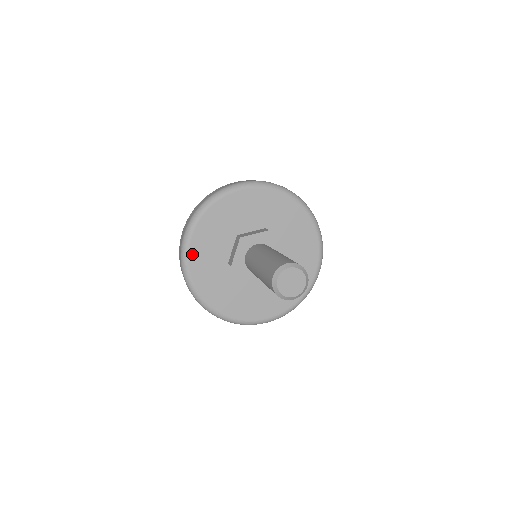
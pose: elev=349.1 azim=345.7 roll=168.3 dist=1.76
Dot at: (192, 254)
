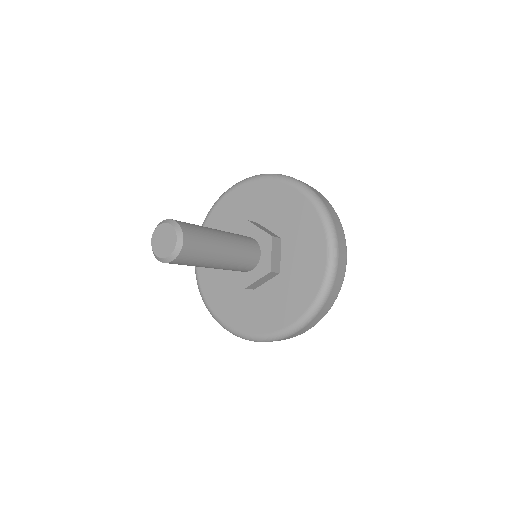
Dot at: (219, 207)
